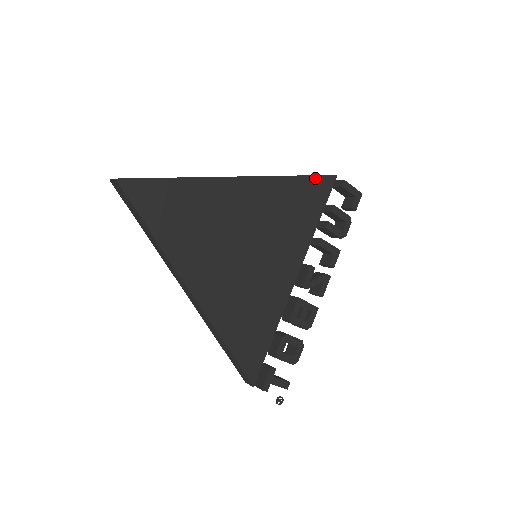
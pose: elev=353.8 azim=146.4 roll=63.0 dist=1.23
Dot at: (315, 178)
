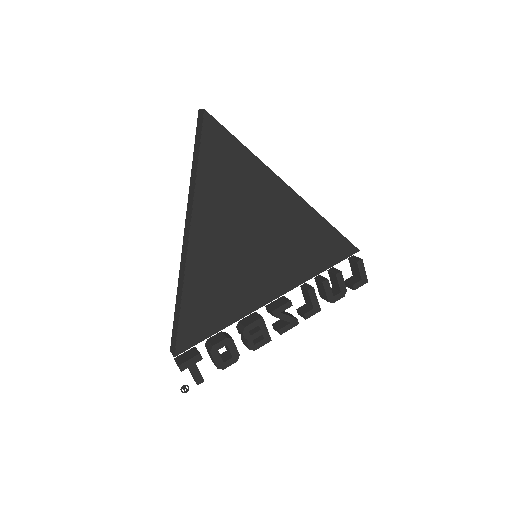
Dot at: (342, 238)
